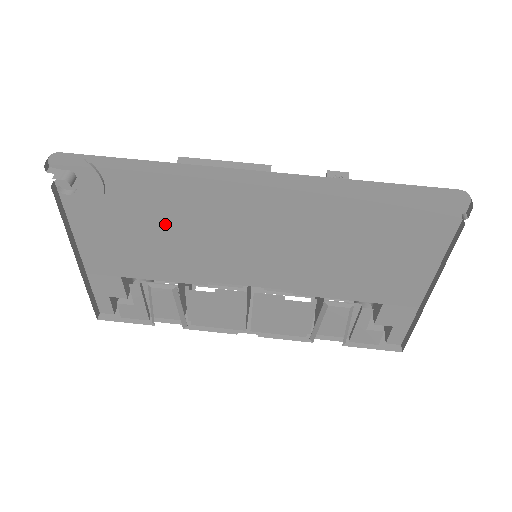
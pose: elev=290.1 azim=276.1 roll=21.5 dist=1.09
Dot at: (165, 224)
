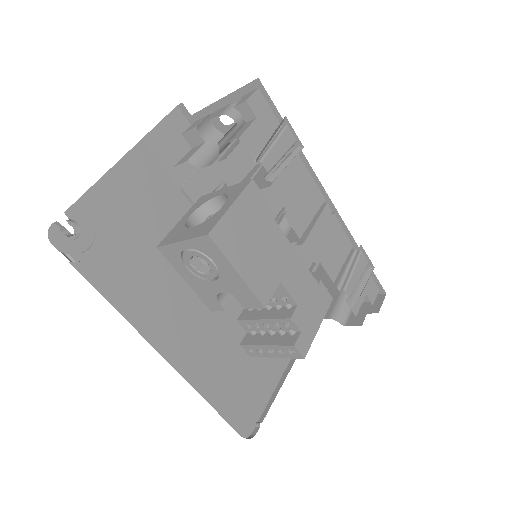
Dot at: occluded
